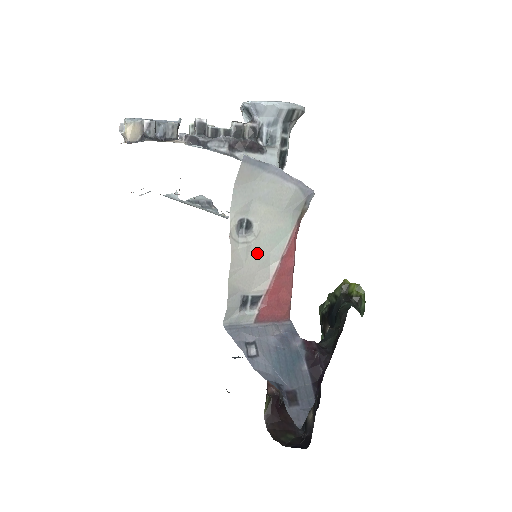
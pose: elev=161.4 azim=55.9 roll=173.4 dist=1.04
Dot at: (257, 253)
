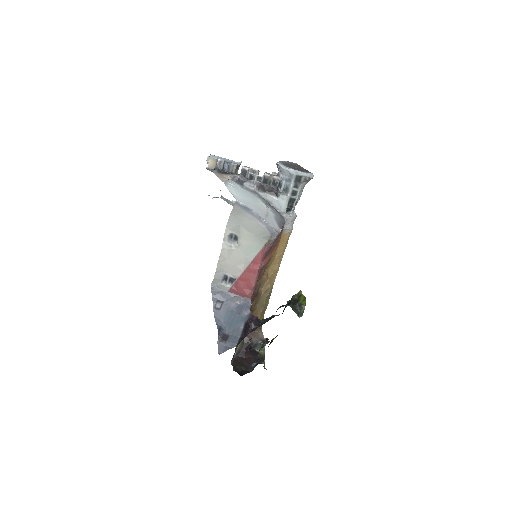
Dot at: (237, 255)
